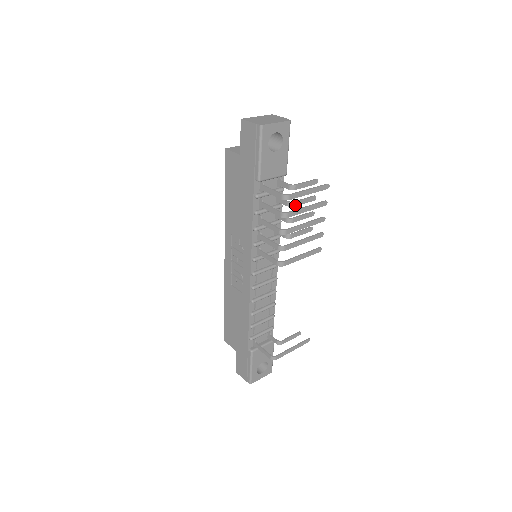
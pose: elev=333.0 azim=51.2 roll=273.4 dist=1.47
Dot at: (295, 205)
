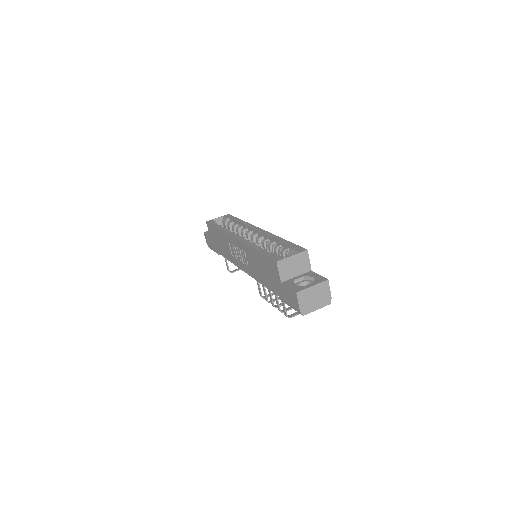
Dot at: occluded
